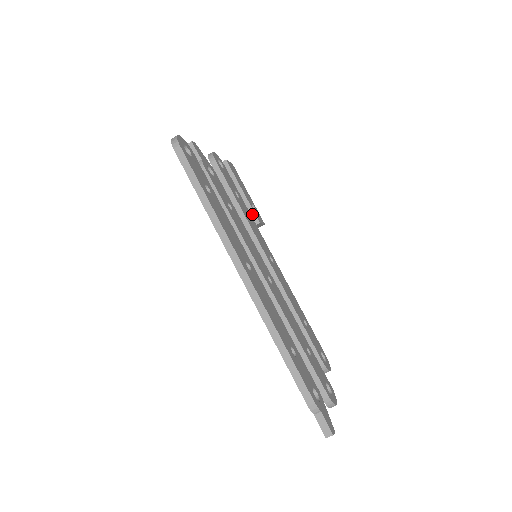
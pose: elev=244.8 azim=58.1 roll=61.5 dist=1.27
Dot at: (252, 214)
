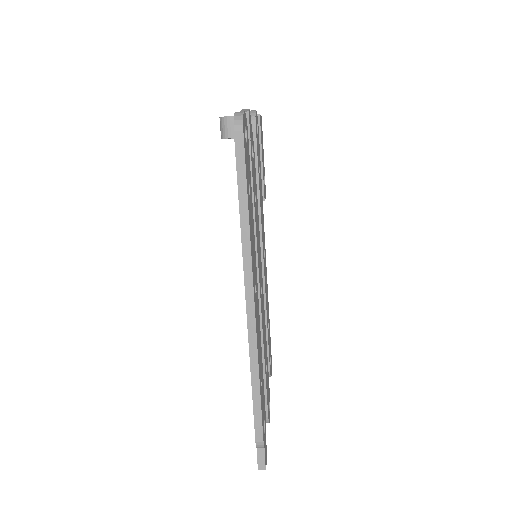
Dot at: occluded
